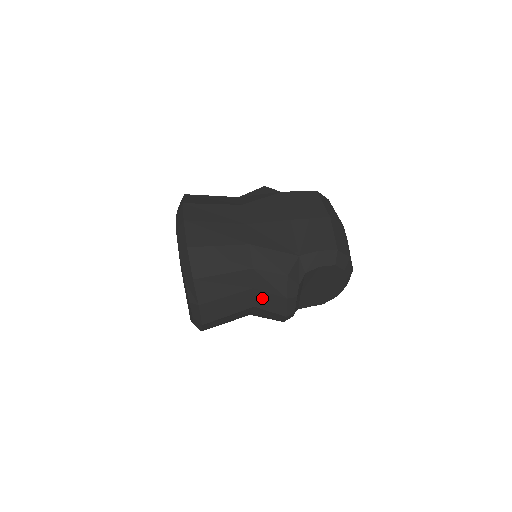
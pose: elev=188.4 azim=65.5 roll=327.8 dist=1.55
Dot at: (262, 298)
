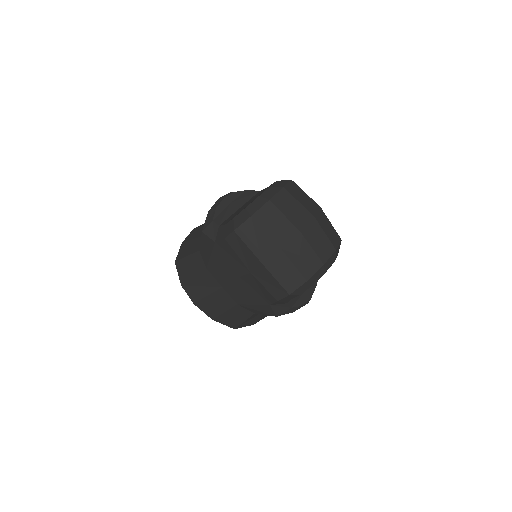
Dot at: occluded
